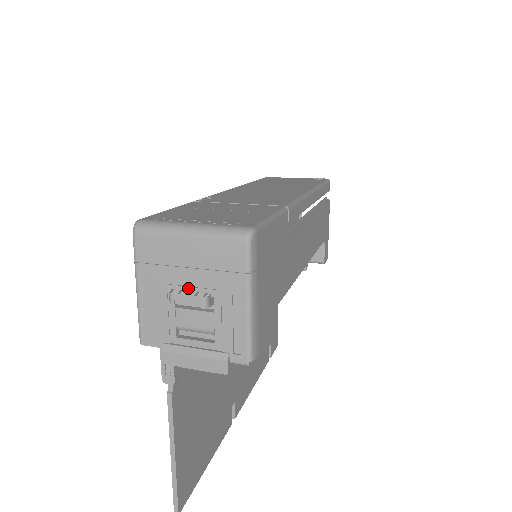
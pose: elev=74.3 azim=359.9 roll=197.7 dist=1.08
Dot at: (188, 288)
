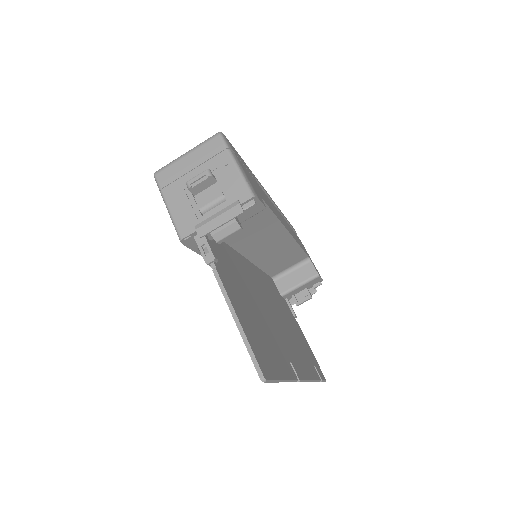
Dot at: occluded
